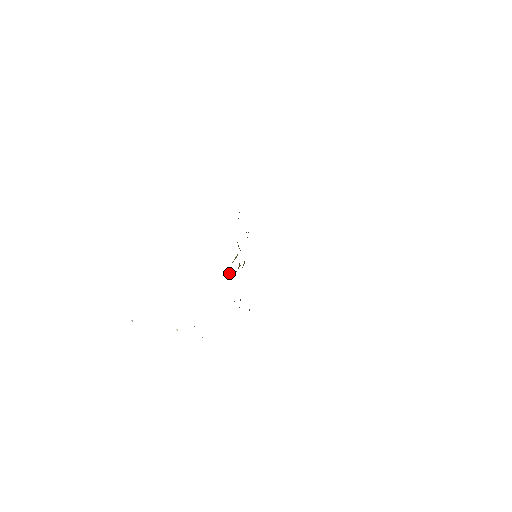
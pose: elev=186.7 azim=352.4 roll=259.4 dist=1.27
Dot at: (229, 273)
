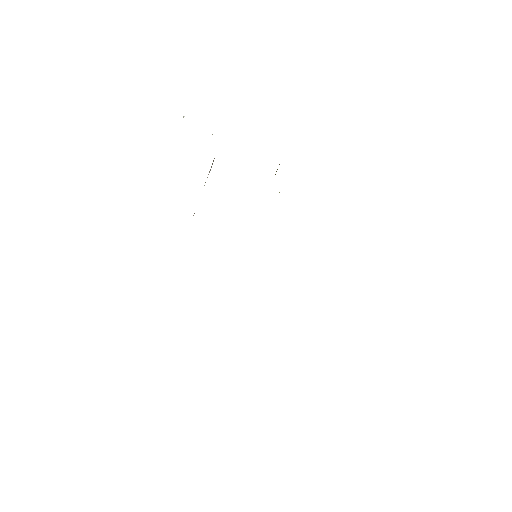
Dot at: occluded
